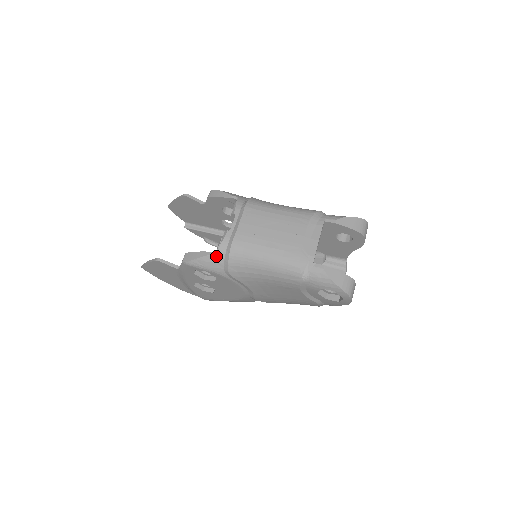
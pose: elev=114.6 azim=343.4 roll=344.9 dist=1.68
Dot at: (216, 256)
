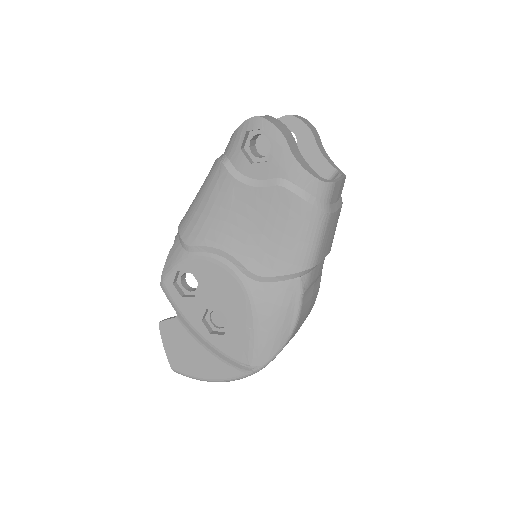
Dot at: (174, 245)
